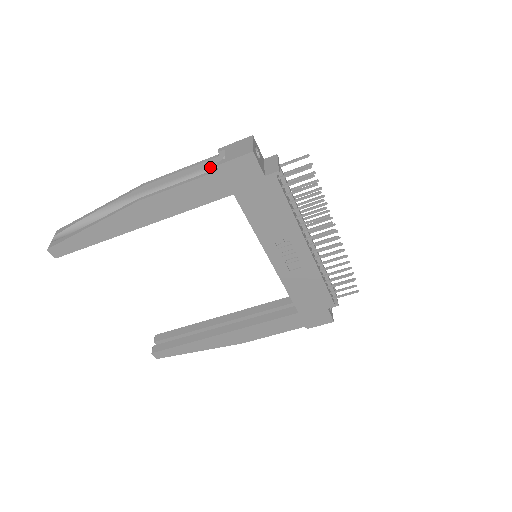
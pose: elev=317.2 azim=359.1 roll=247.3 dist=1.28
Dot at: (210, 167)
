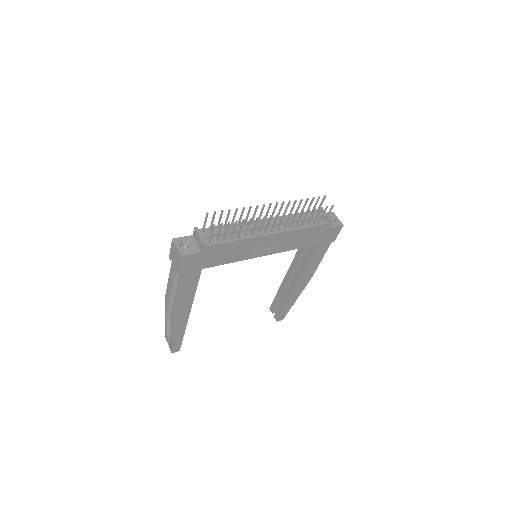
Dot at: occluded
